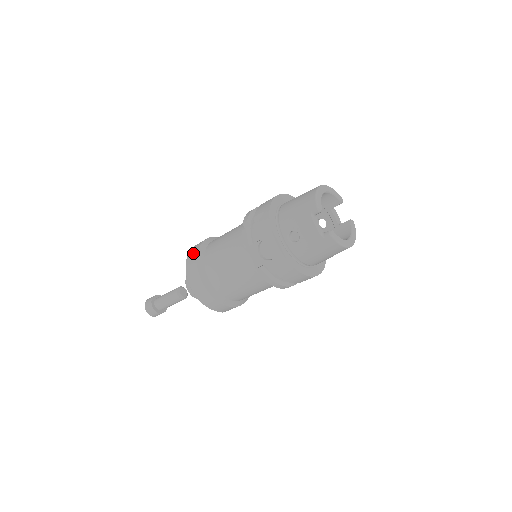
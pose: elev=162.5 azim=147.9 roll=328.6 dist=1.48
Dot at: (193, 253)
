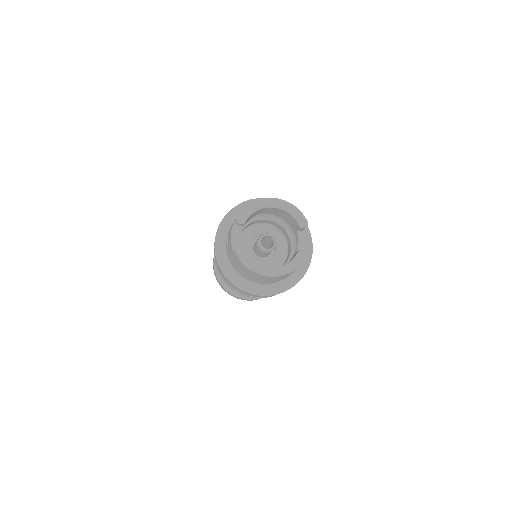
Dot at: occluded
